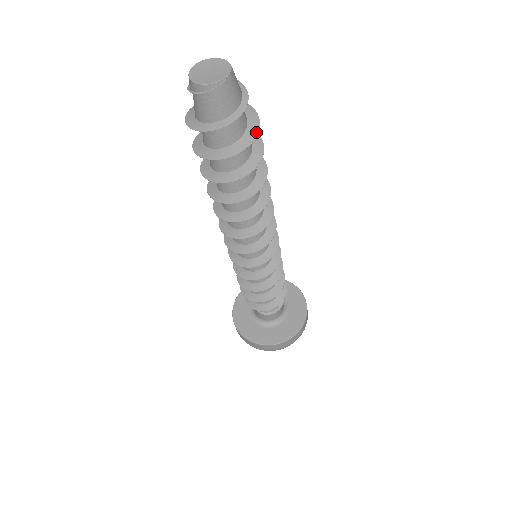
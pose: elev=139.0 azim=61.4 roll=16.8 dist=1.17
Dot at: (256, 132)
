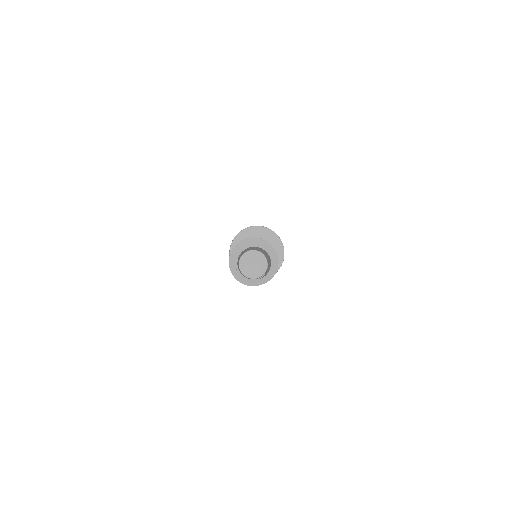
Dot at: (277, 259)
